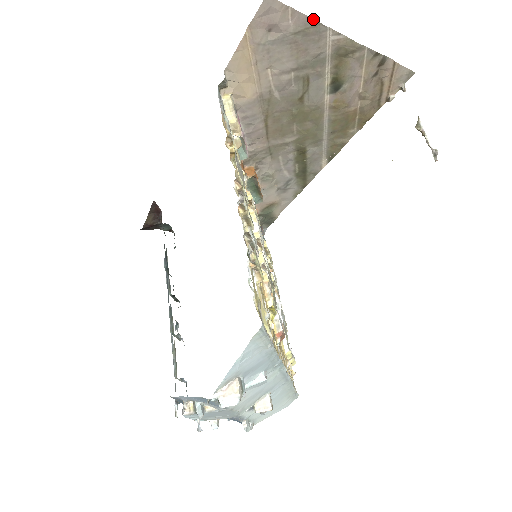
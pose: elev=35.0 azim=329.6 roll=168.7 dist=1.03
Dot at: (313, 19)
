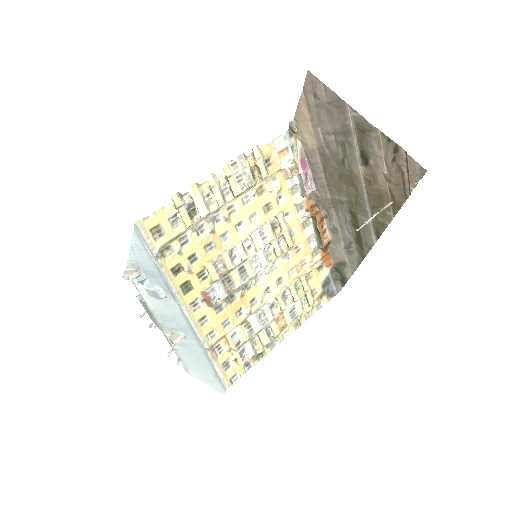
Dot at: (337, 95)
